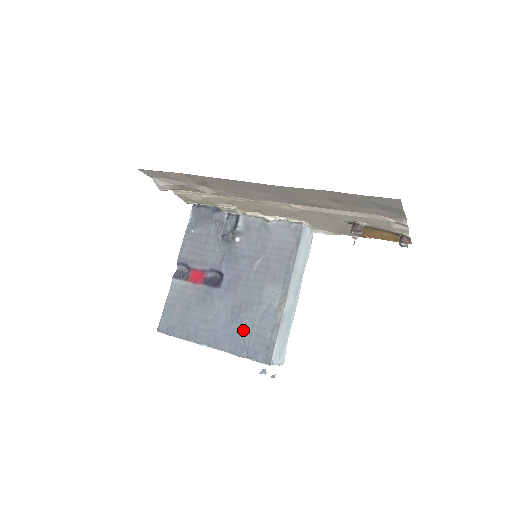
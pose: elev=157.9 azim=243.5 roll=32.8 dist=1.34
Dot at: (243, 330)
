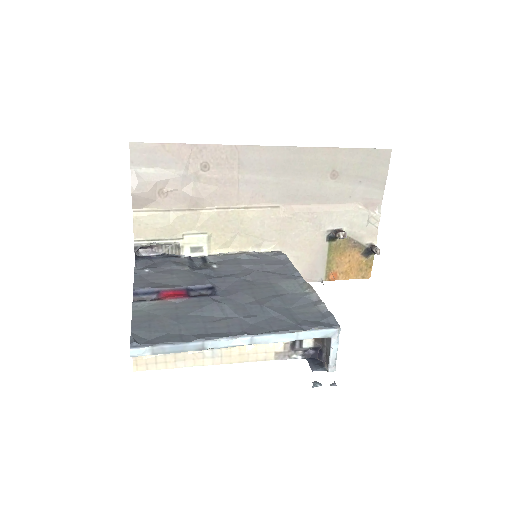
Dot at: (278, 314)
